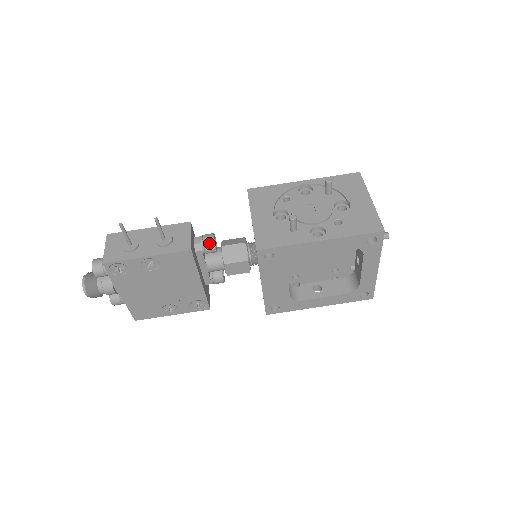
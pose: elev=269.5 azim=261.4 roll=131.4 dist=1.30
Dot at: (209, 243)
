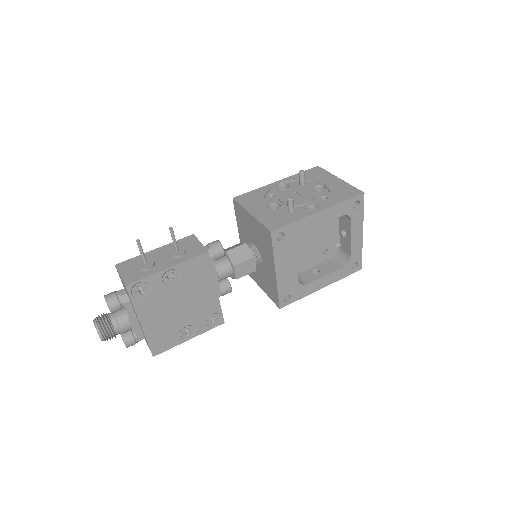
Dot at: (217, 247)
